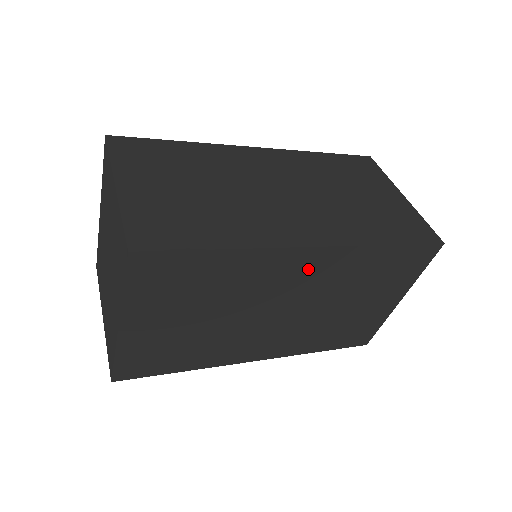
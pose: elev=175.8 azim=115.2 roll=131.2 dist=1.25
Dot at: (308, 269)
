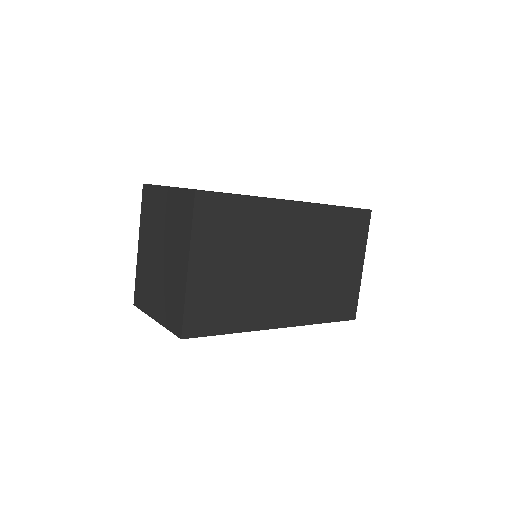
Dot at: (298, 223)
